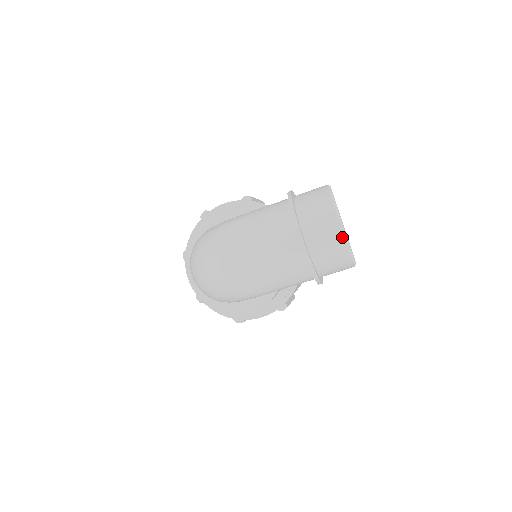
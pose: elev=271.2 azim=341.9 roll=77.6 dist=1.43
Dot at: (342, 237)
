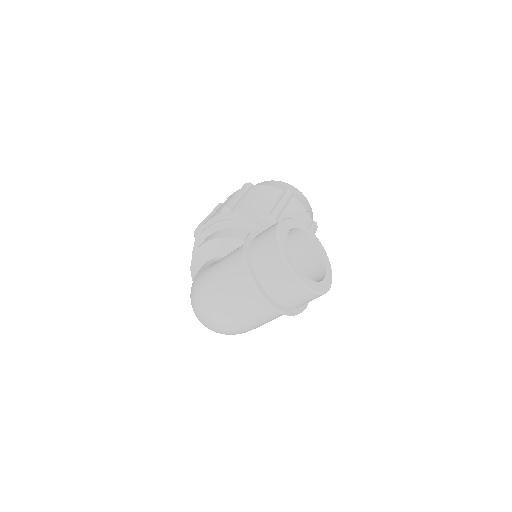
Dot at: (301, 287)
